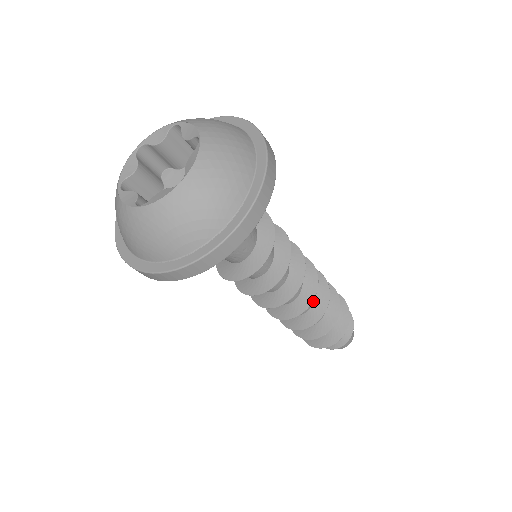
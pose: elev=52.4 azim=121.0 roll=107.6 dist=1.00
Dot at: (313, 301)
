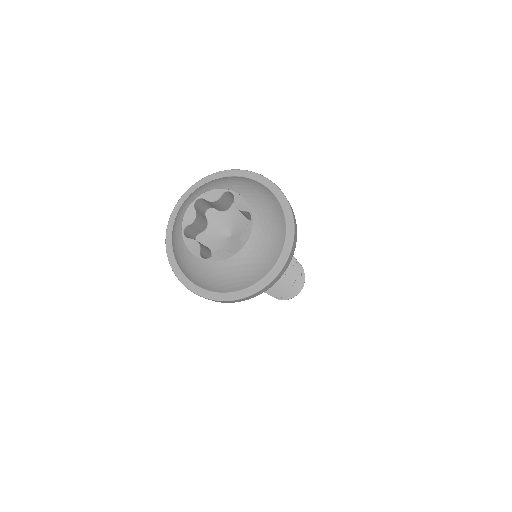
Dot at: occluded
